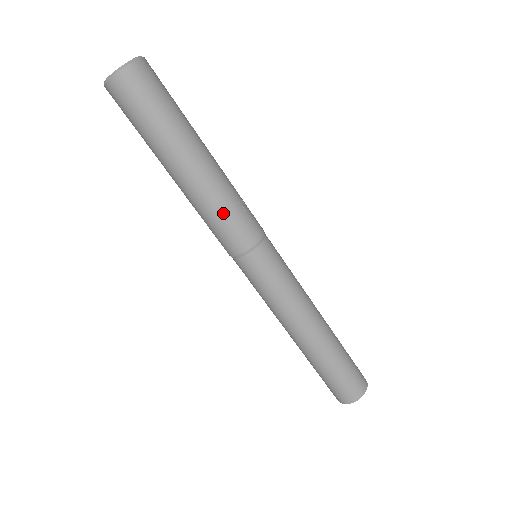
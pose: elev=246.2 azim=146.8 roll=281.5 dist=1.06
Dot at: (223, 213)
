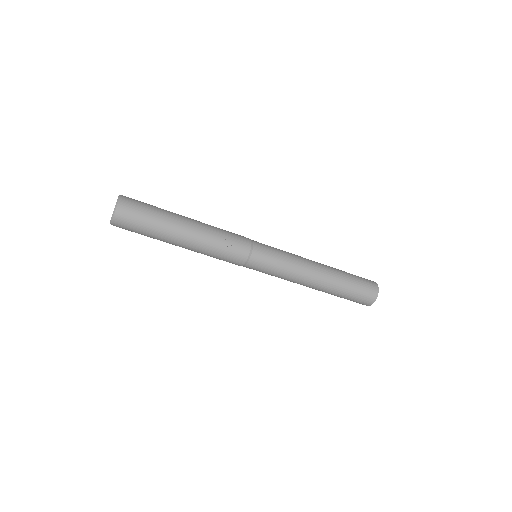
Dot at: (215, 256)
